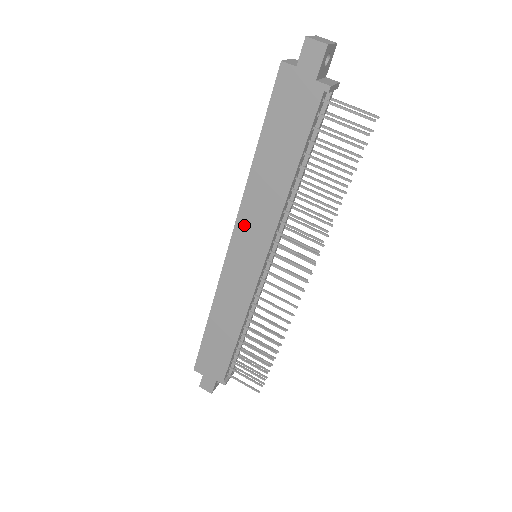
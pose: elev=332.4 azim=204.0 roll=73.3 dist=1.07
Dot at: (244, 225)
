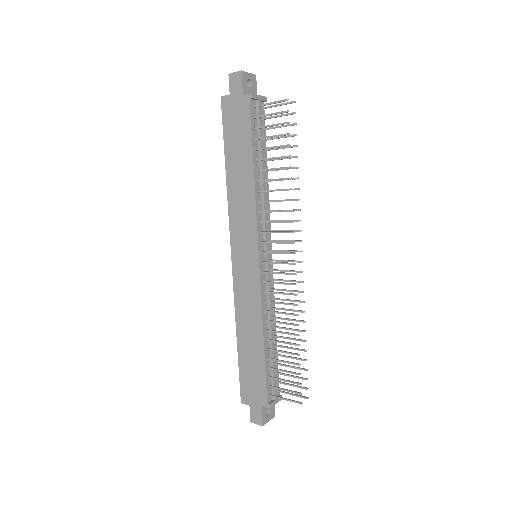
Dot at: (235, 227)
